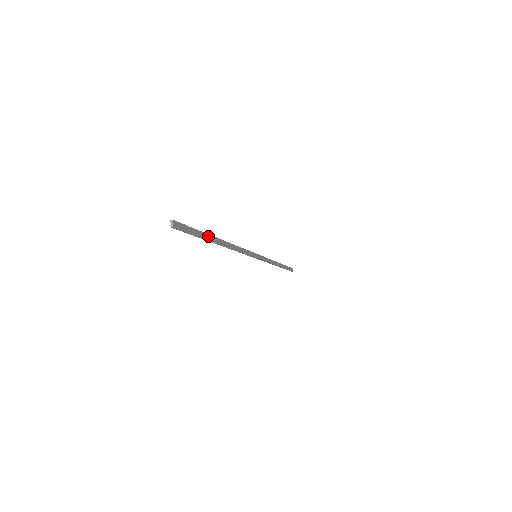
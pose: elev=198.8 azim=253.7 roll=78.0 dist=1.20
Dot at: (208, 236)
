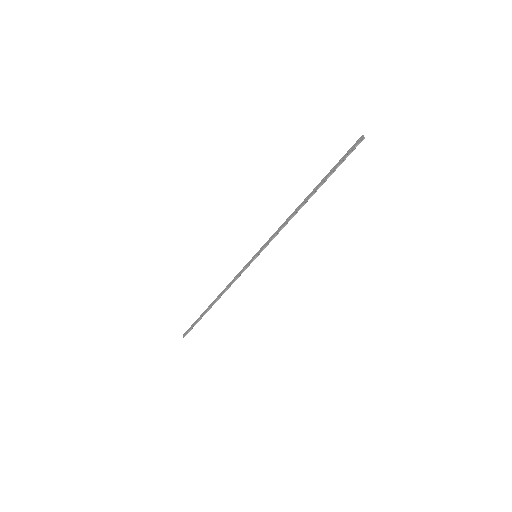
Dot at: (326, 178)
